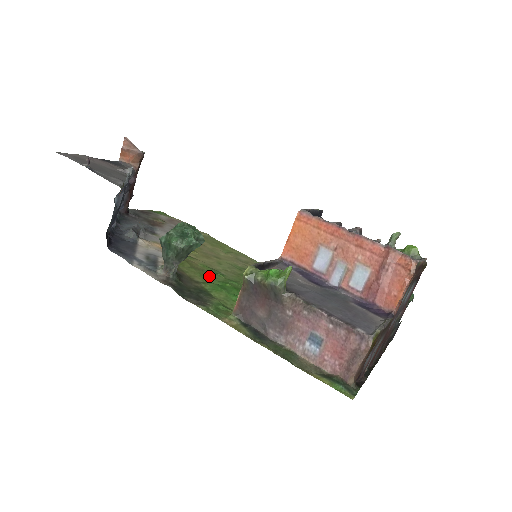
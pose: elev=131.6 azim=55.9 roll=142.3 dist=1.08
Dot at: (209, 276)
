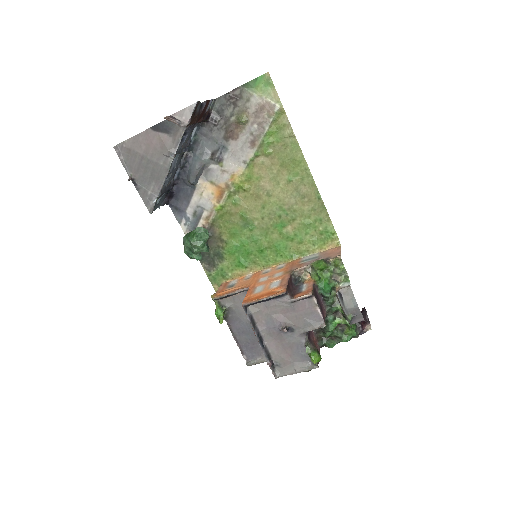
Dot at: (237, 232)
